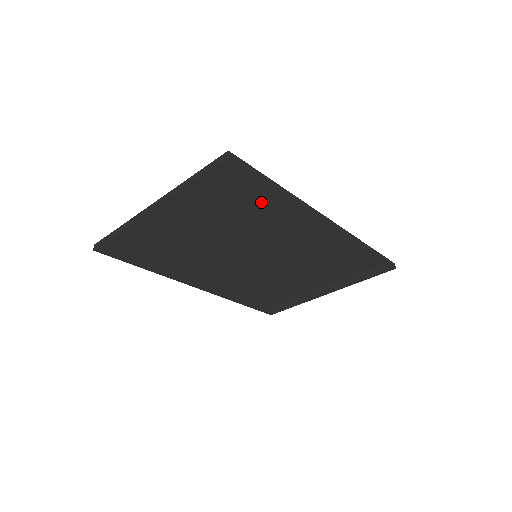
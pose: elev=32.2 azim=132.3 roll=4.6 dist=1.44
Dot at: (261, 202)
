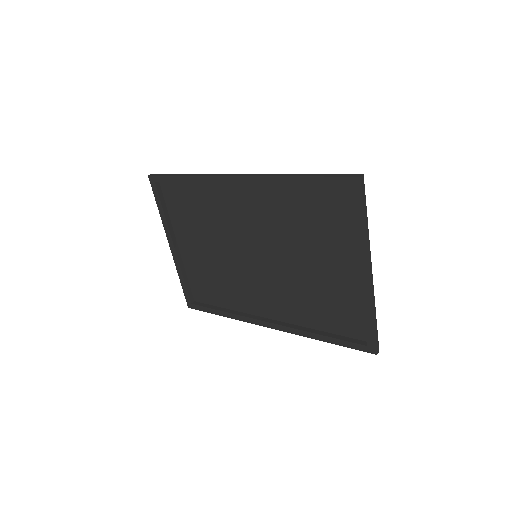
Dot at: (198, 197)
